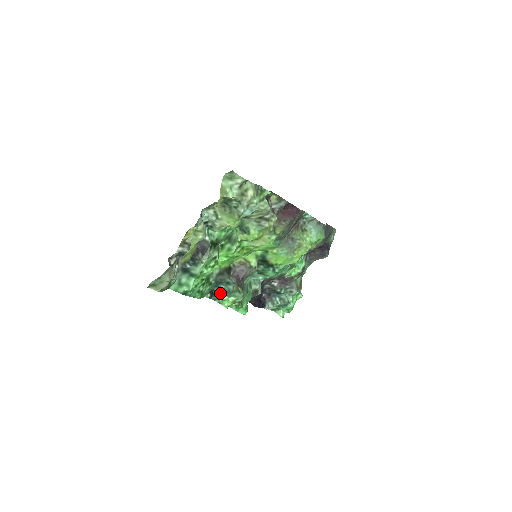
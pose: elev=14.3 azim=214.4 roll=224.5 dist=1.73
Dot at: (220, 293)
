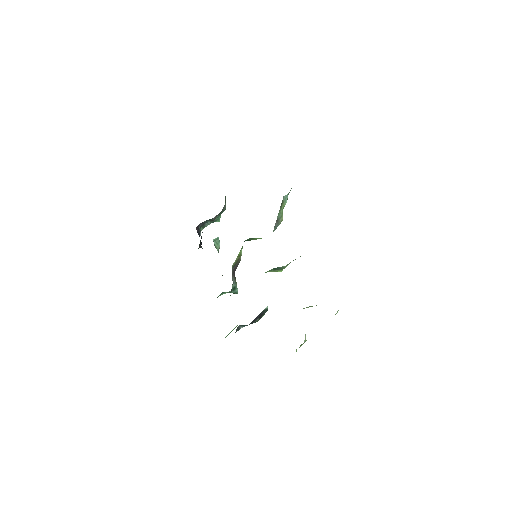
Dot at: (221, 293)
